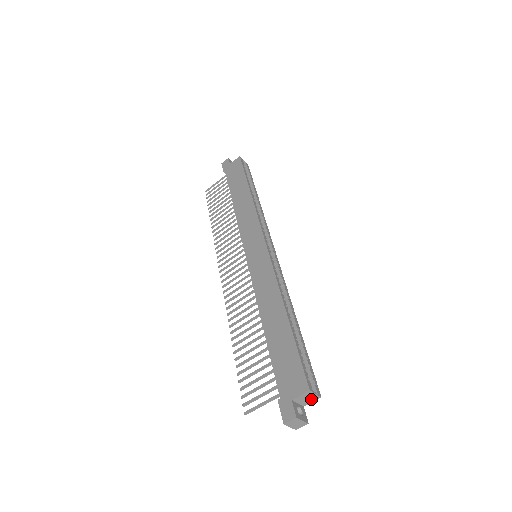
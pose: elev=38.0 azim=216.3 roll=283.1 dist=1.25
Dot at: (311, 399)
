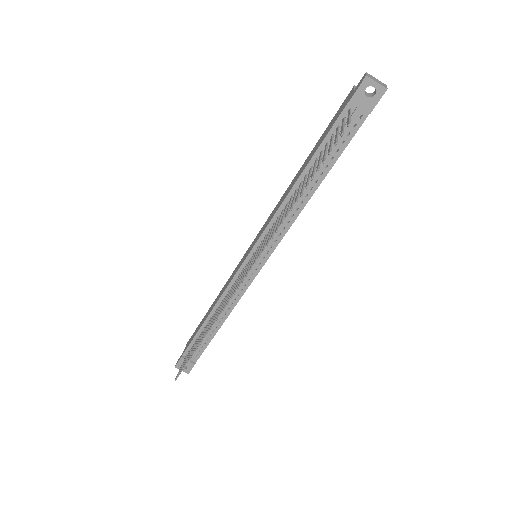
Dot at: occluded
